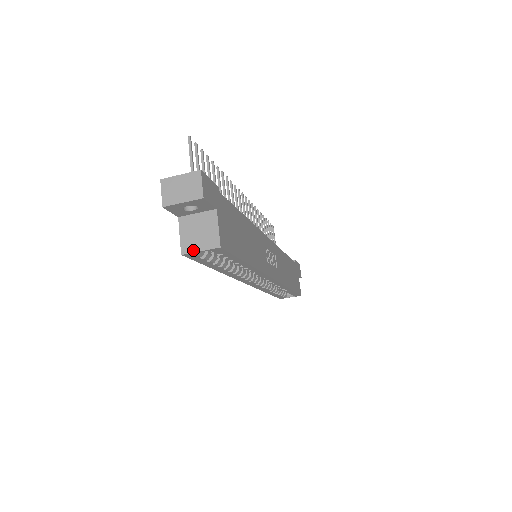
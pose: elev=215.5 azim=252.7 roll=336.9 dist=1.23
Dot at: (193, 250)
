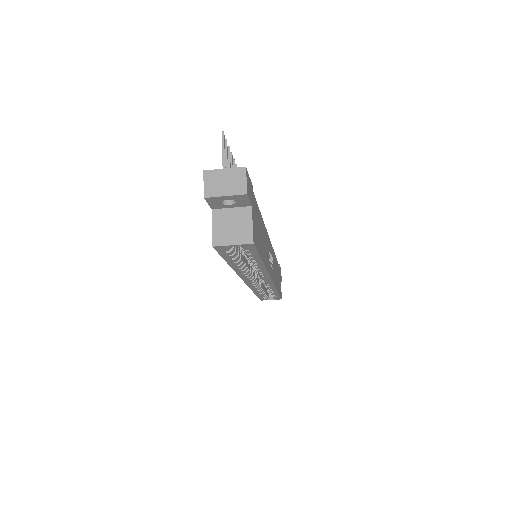
Dot at: (225, 243)
